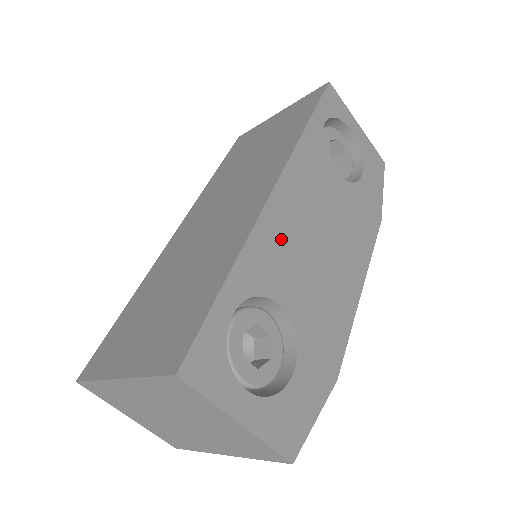
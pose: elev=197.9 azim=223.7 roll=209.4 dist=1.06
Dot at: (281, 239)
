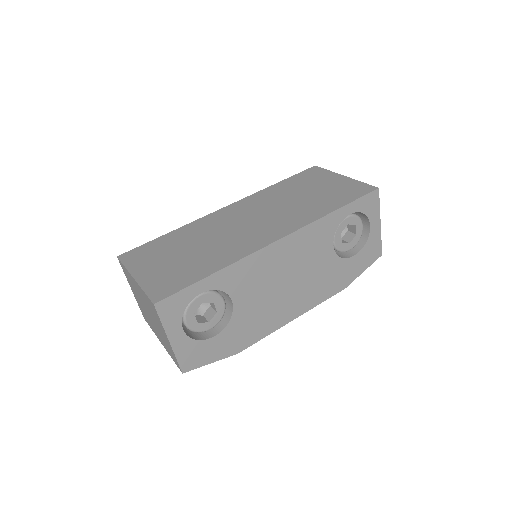
Dot at: (260, 269)
